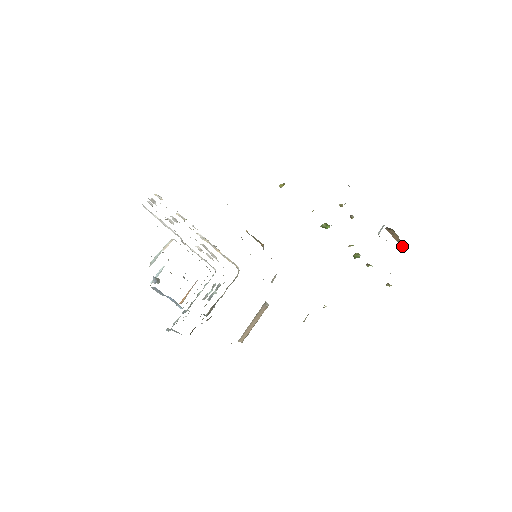
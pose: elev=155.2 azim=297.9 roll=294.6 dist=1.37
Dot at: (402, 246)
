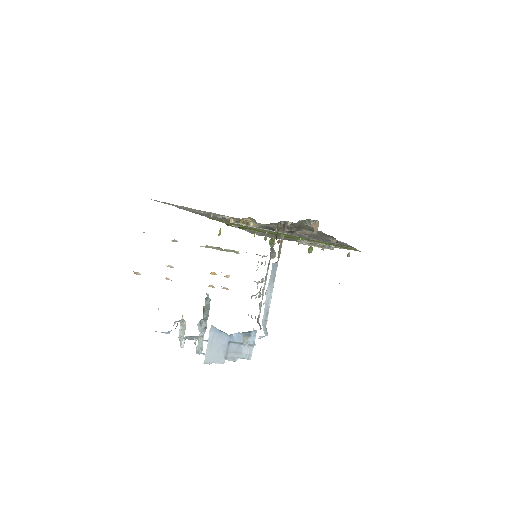
Dot at: (324, 248)
